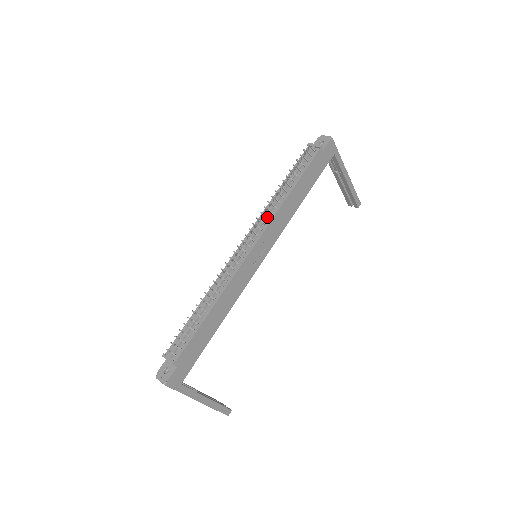
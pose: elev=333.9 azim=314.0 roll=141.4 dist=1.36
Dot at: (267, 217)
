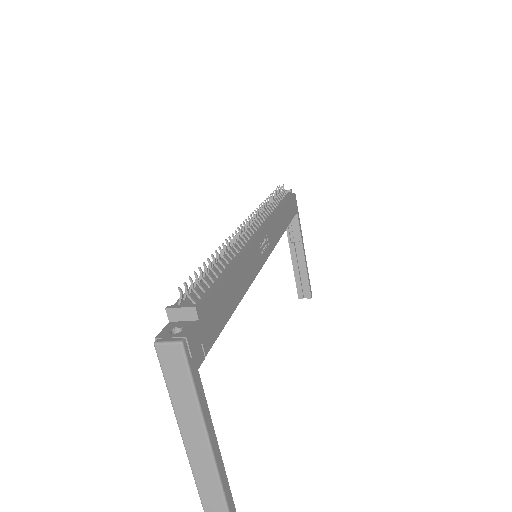
Dot at: occluded
